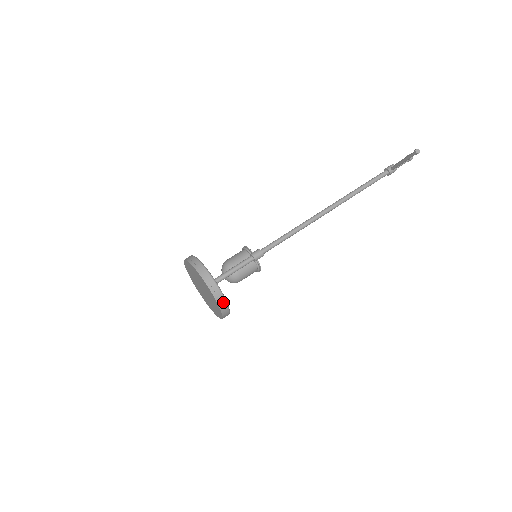
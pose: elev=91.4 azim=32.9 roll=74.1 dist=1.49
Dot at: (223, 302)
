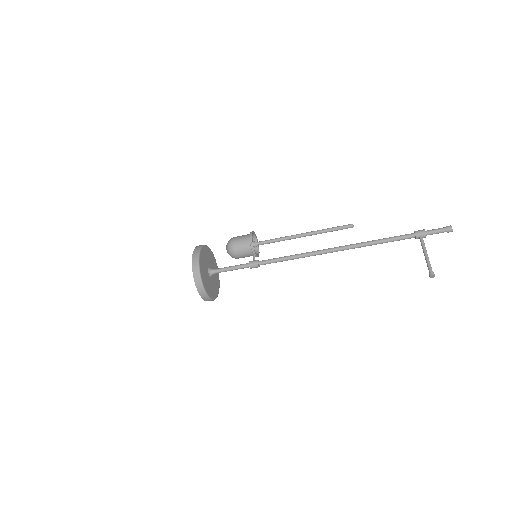
Dot at: occluded
